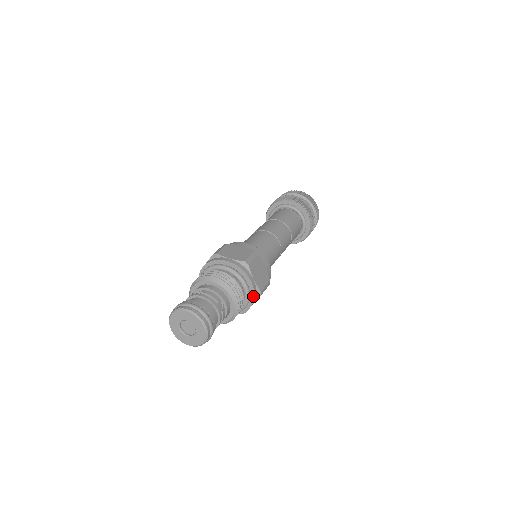
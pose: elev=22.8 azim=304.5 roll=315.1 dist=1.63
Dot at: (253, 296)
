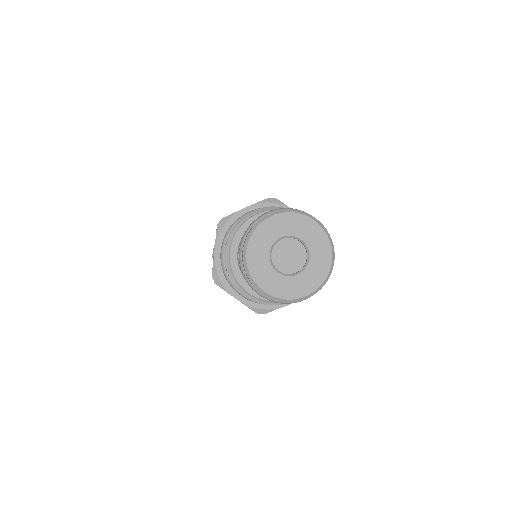
Dot at: occluded
